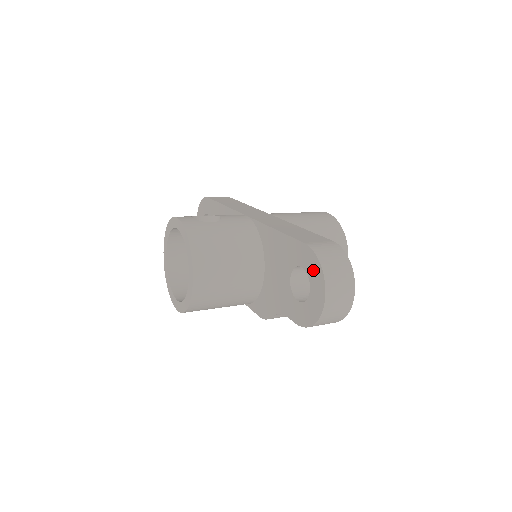
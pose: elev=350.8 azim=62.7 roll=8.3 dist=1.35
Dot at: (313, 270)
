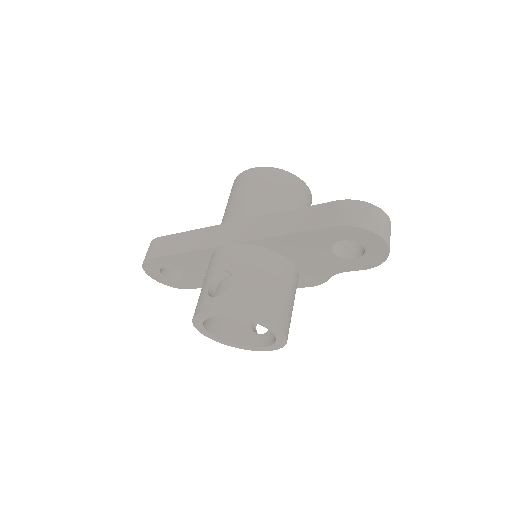
Dot at: (359, 236)
